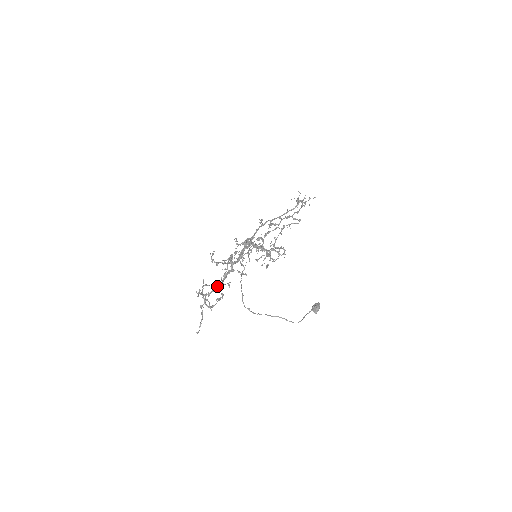
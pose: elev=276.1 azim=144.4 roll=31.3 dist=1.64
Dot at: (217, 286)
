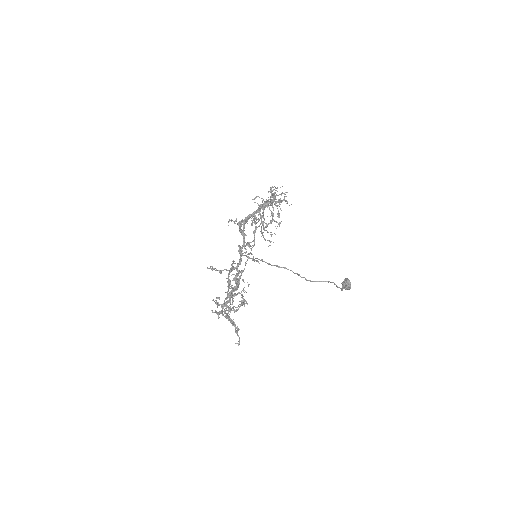
Dot at: (233, 290)
